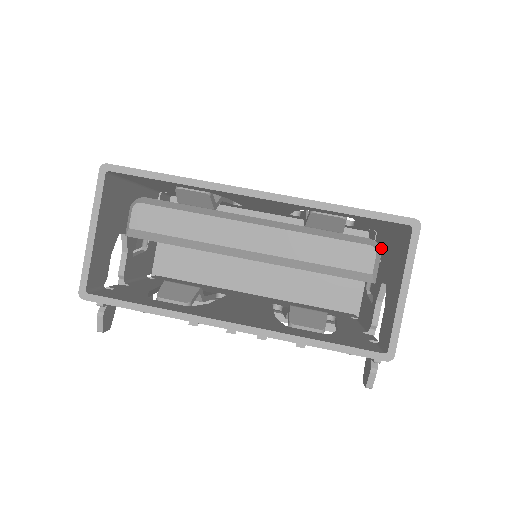
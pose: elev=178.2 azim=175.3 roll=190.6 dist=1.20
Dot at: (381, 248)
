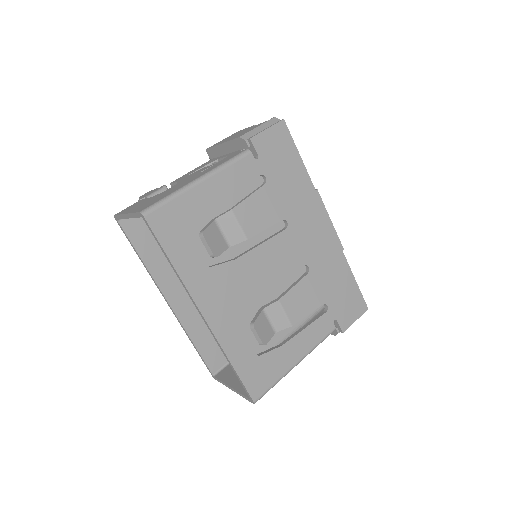
Dot at: occluded
